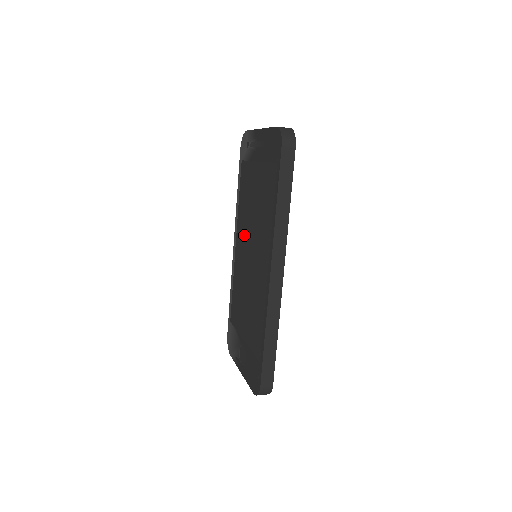
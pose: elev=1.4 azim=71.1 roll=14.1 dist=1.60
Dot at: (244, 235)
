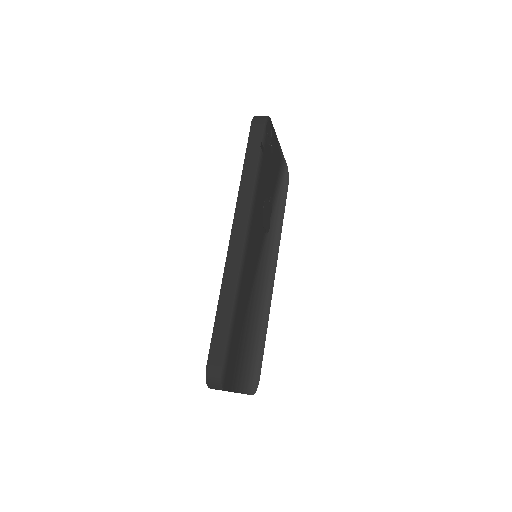
Dot at: occluded
